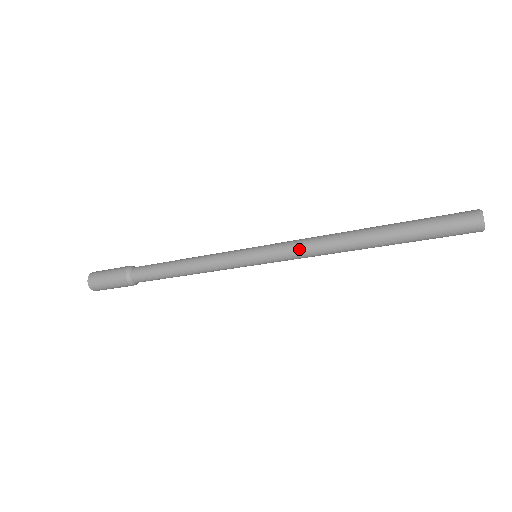
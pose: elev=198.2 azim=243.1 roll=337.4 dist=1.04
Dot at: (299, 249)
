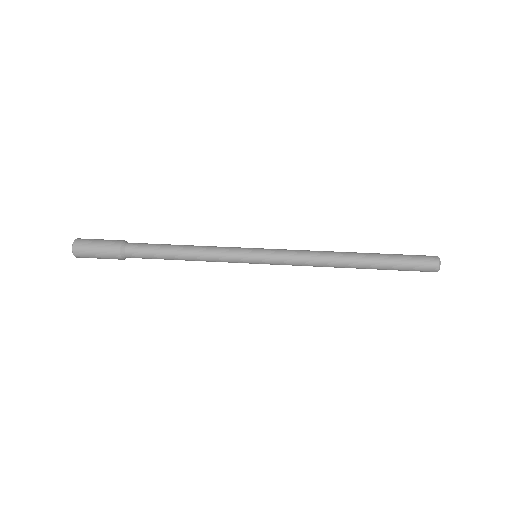
Dot at: (298, 263)
